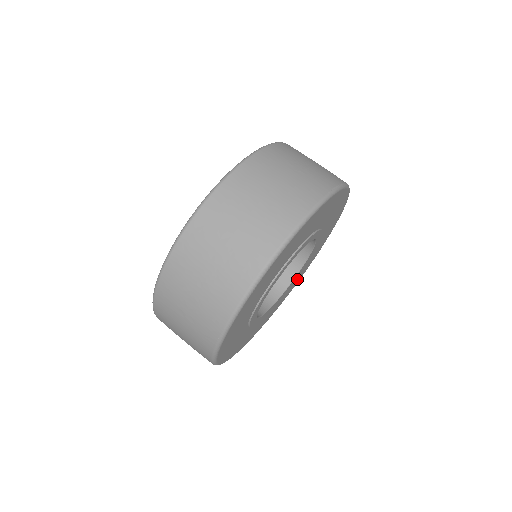
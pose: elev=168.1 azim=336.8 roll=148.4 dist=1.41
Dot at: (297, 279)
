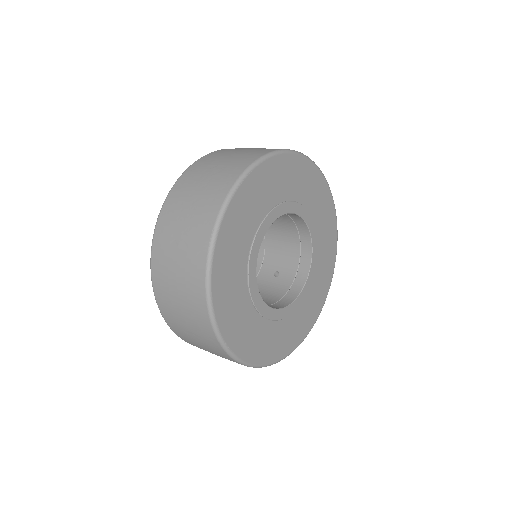
Dot at: (309, 313)
